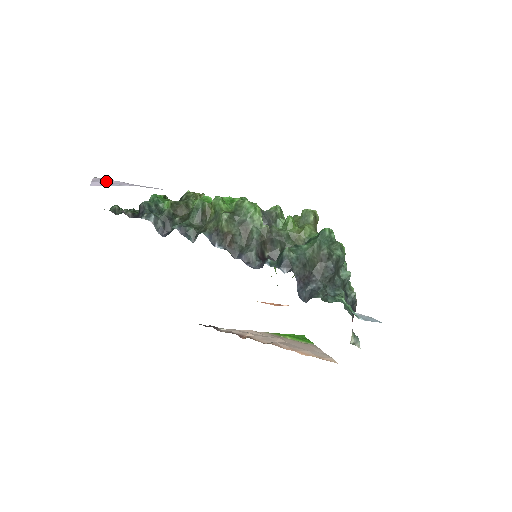
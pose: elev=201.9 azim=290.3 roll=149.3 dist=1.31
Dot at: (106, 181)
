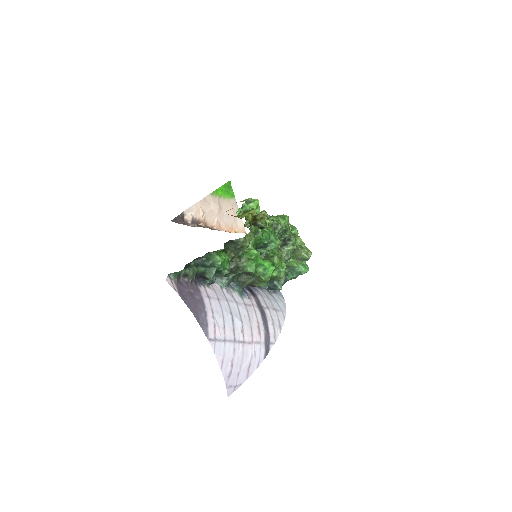
Dot at: (232, 380)
